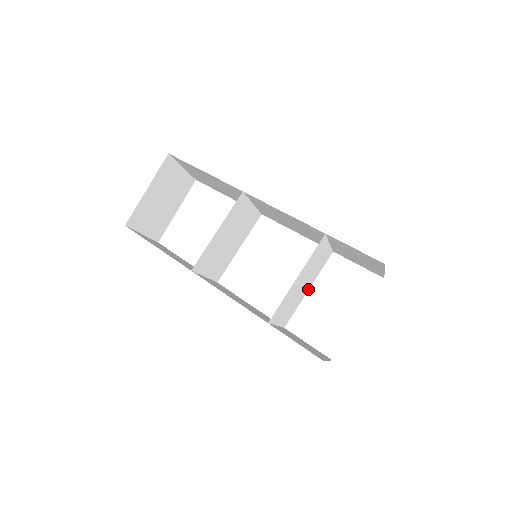
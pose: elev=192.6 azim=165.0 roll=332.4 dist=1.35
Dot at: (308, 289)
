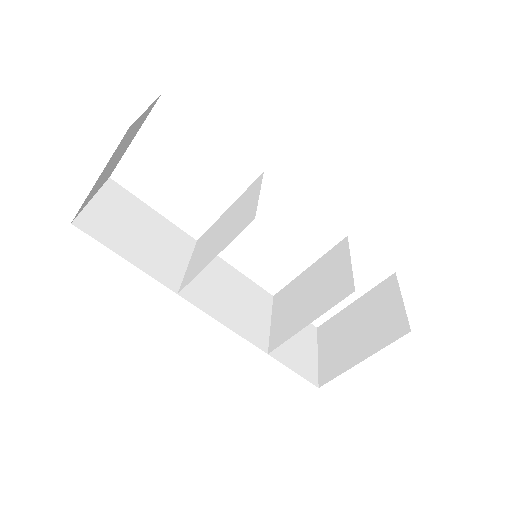
Dot at: (308, 269)
